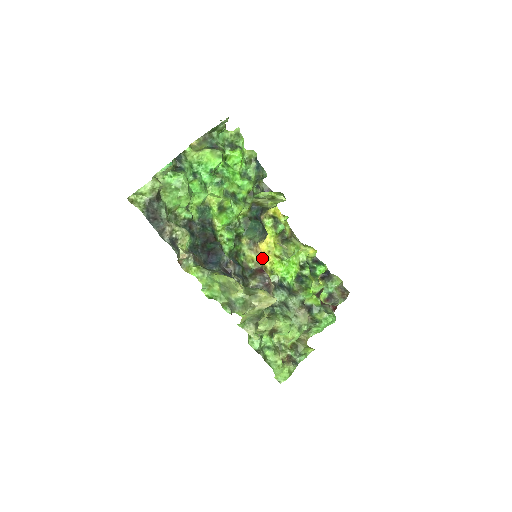
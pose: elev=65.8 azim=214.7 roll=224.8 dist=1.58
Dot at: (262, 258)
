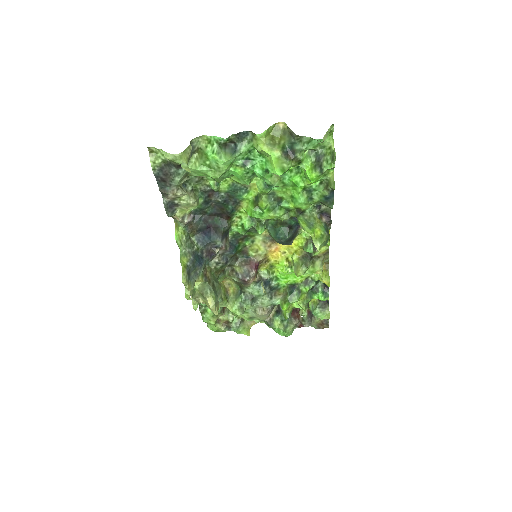
Dot at: (271, 253)
